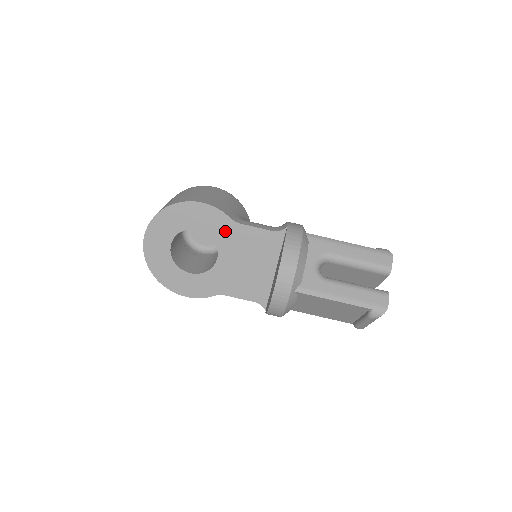
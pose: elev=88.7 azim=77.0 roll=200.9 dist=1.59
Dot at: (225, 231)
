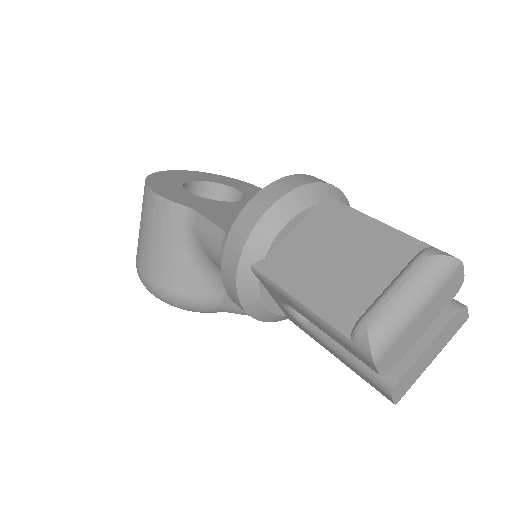
Dot at: occluded
